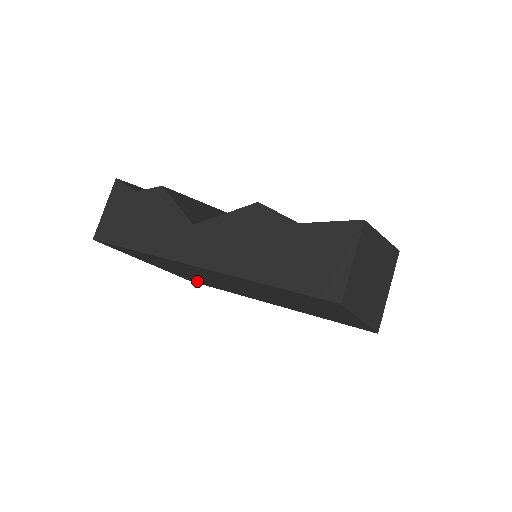
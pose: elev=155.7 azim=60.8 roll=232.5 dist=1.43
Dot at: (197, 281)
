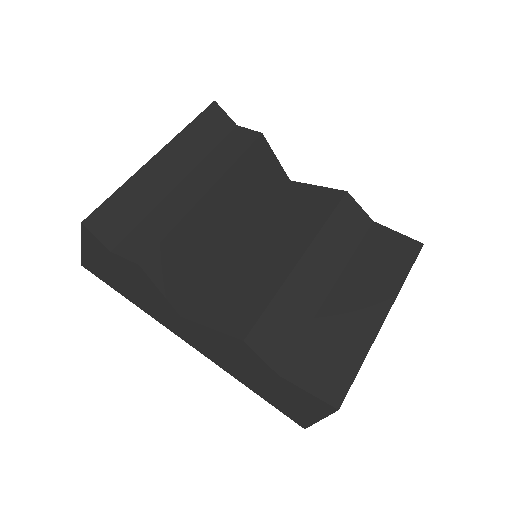
Dot at: occluded
